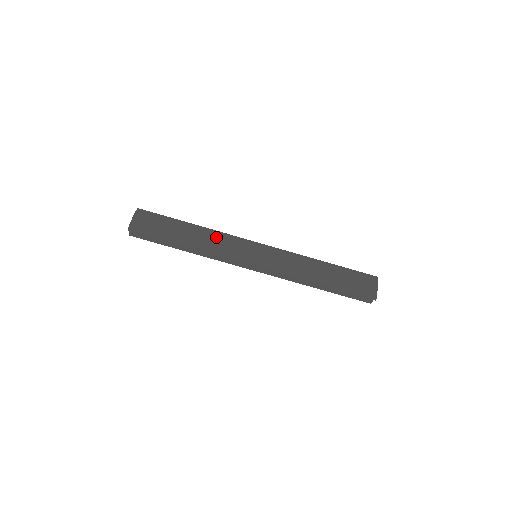
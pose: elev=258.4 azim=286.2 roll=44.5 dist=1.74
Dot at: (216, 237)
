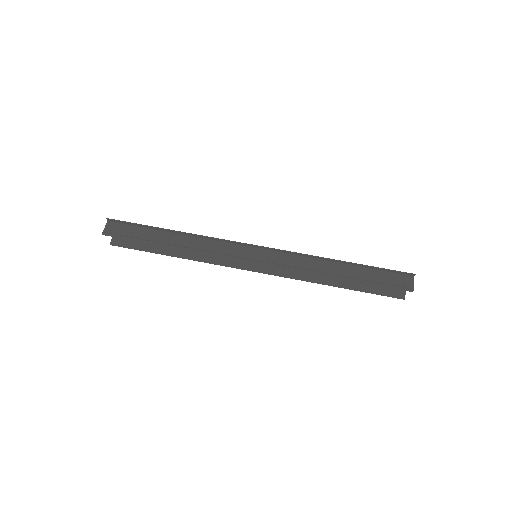
Dot at: occluded
